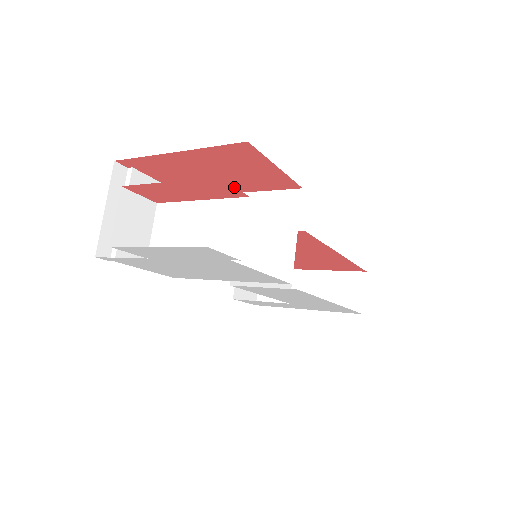
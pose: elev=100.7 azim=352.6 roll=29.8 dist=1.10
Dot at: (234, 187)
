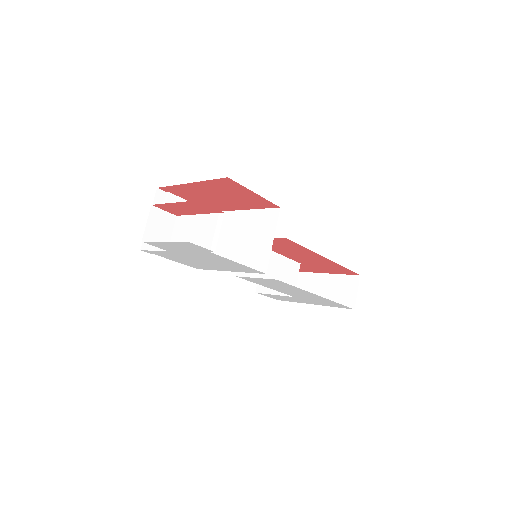
Dot at: (211, 206)
